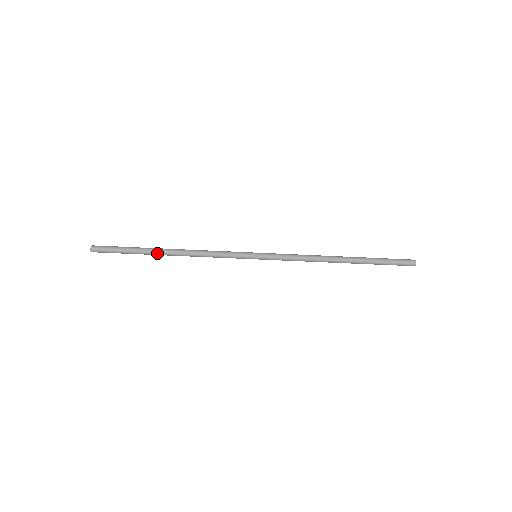
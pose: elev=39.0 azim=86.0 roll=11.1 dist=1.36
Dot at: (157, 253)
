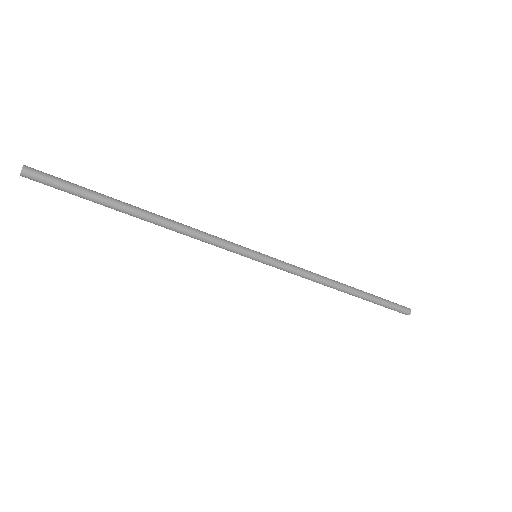
Dot at: (130, 208)
